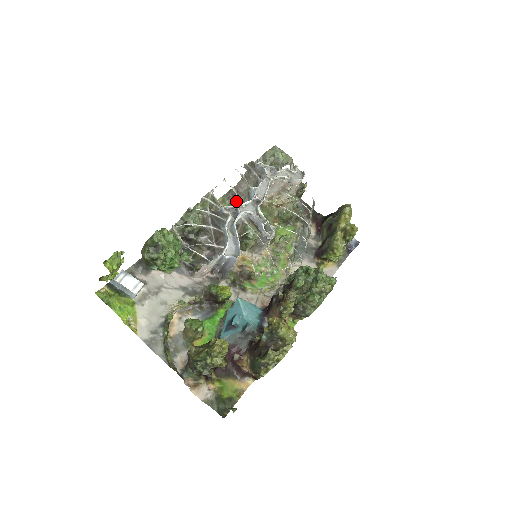
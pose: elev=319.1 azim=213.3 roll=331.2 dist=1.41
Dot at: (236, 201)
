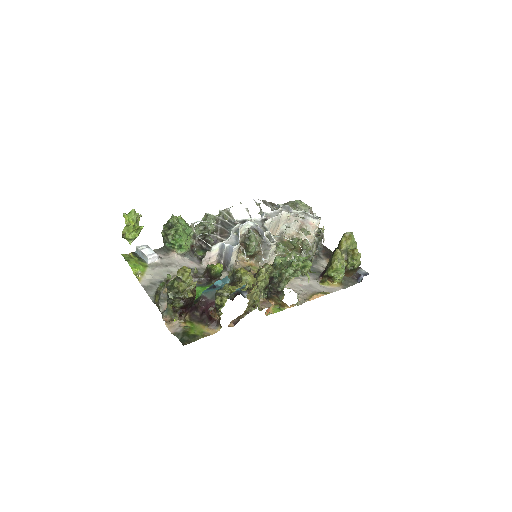
Dot at: occluded
